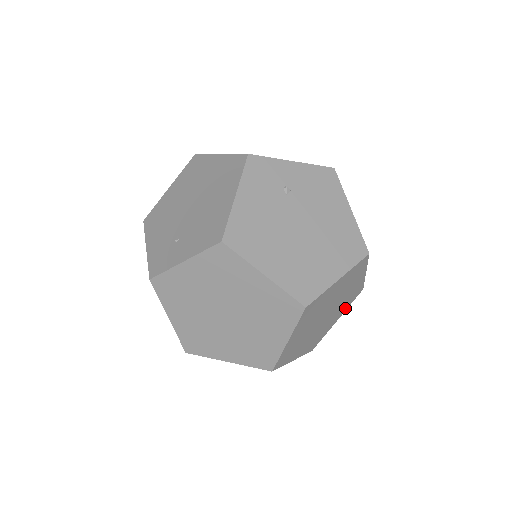
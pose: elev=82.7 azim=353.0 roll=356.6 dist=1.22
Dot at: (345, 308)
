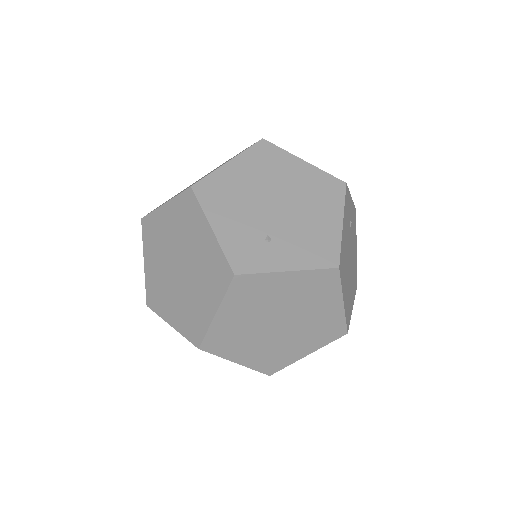
Dot at: occluded
